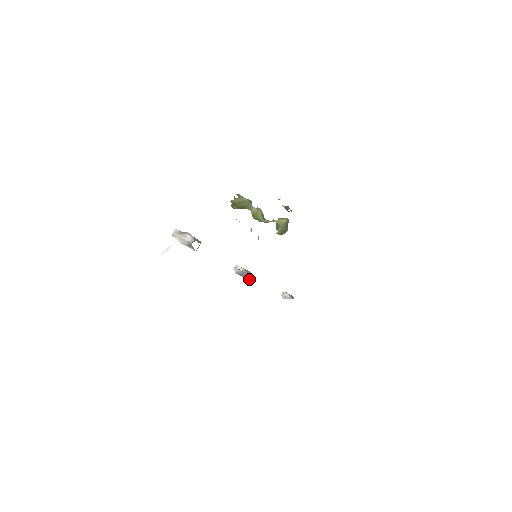
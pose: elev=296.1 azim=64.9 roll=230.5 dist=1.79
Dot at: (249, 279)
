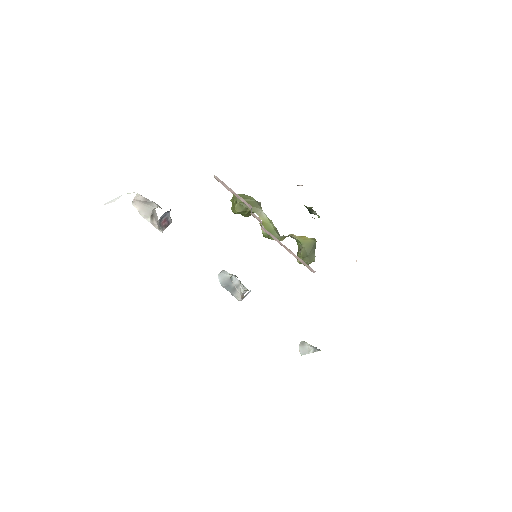
Dot at: (241, 295)
